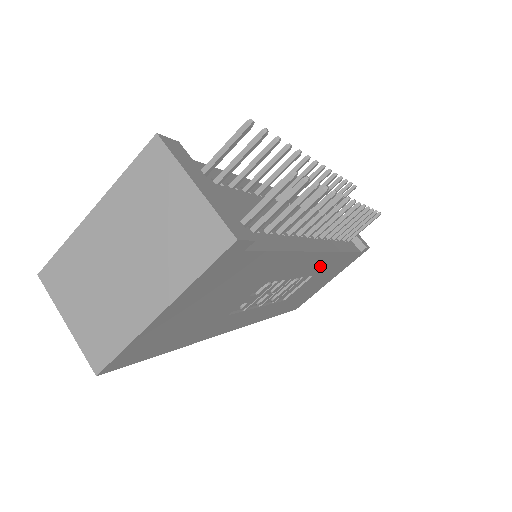
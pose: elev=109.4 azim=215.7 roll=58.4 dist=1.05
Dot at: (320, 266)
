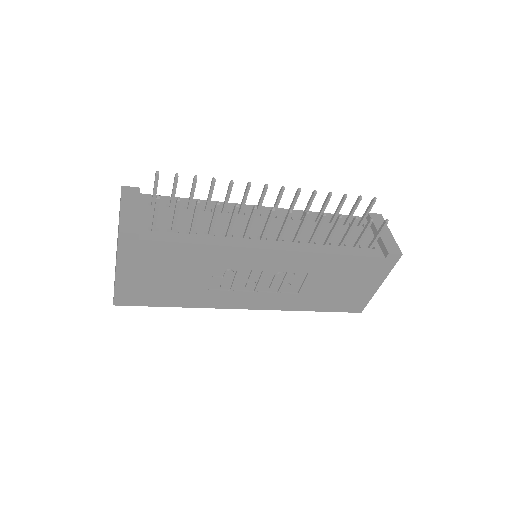
Dot at: (302, 264)
